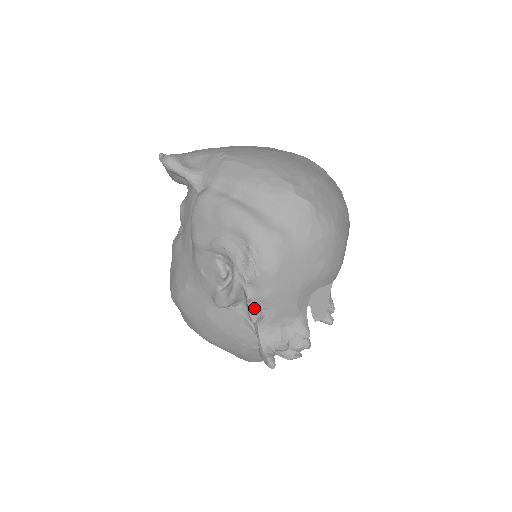
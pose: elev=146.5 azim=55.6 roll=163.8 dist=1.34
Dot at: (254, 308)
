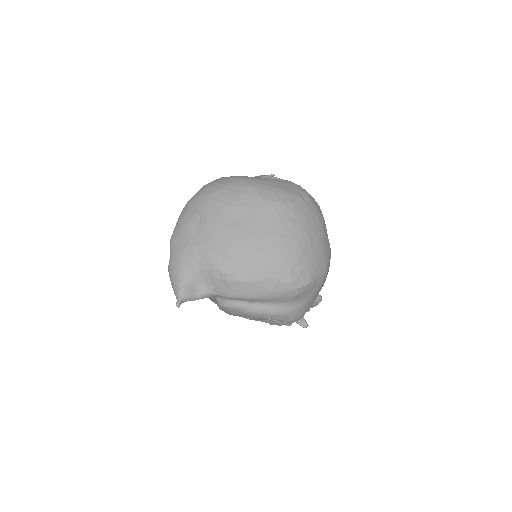
Dot at: occluded
